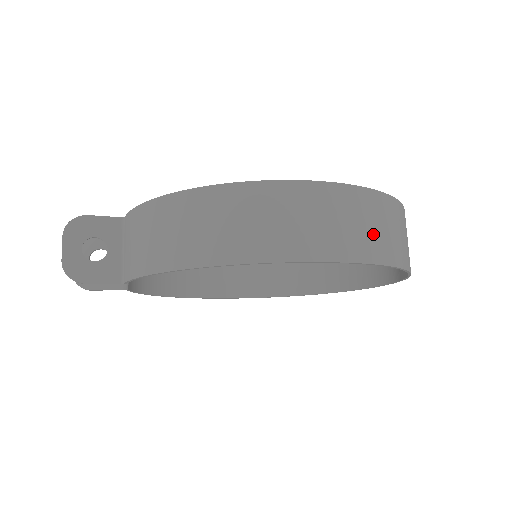
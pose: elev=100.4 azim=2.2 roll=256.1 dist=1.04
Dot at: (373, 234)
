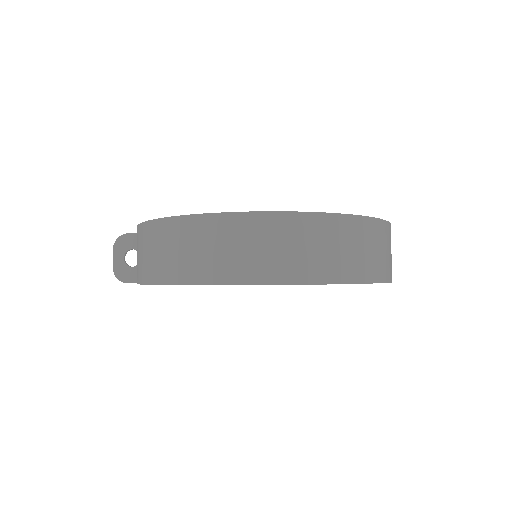
Dot at: (265, 256)
